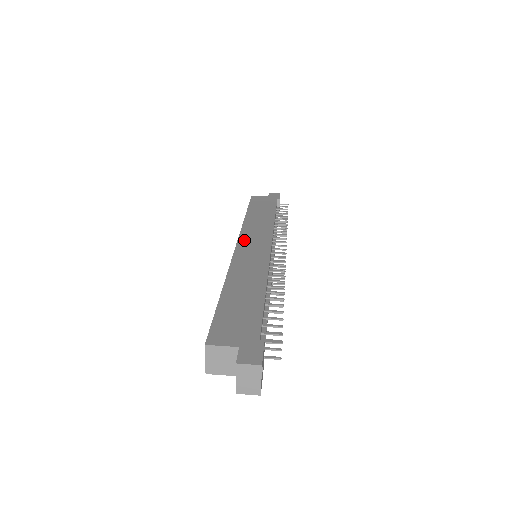
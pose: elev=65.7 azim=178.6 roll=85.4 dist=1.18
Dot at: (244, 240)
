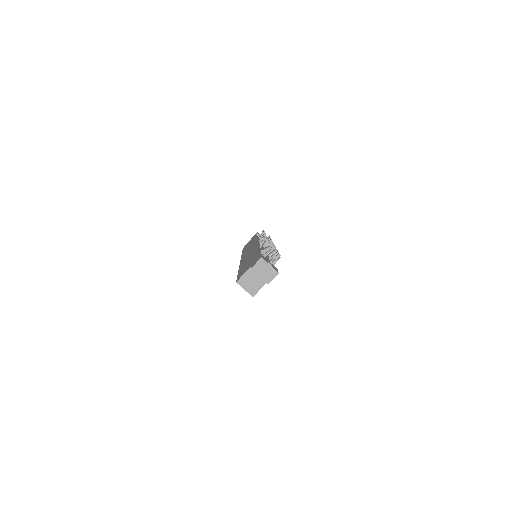
Dot at: (243, 256)
